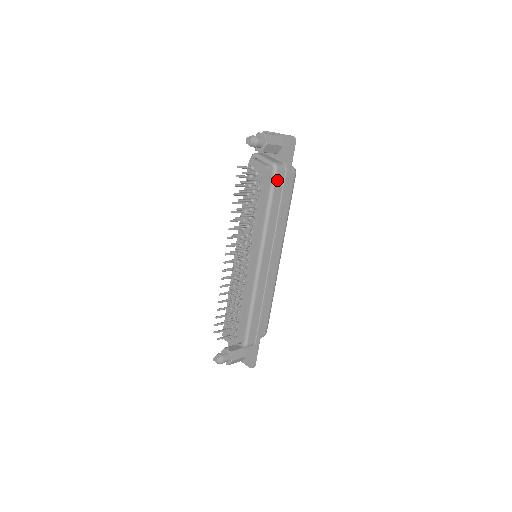
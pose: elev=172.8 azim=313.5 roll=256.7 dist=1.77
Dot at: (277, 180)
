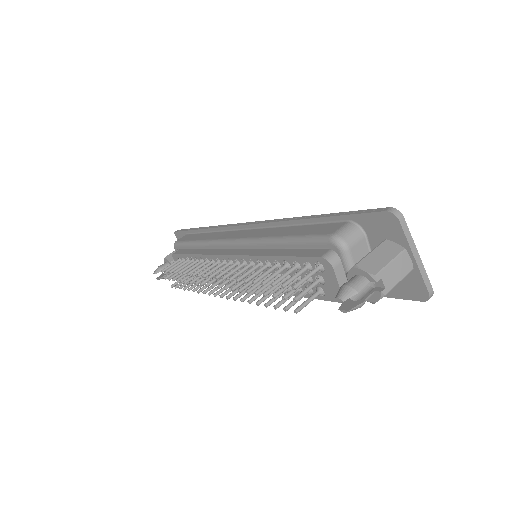
Dot at: occluded
